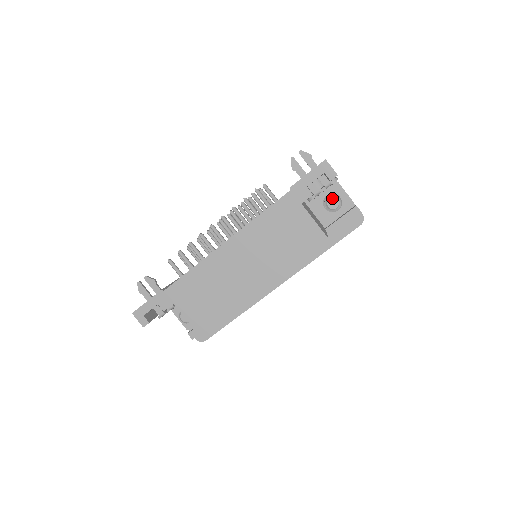
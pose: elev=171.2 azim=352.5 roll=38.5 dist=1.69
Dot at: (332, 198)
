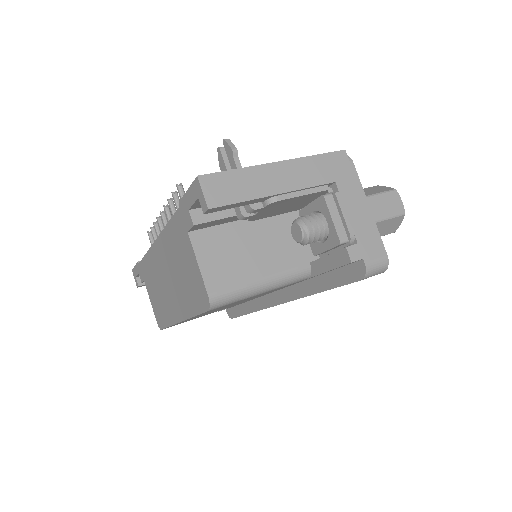
Dot at: (296, 223)
